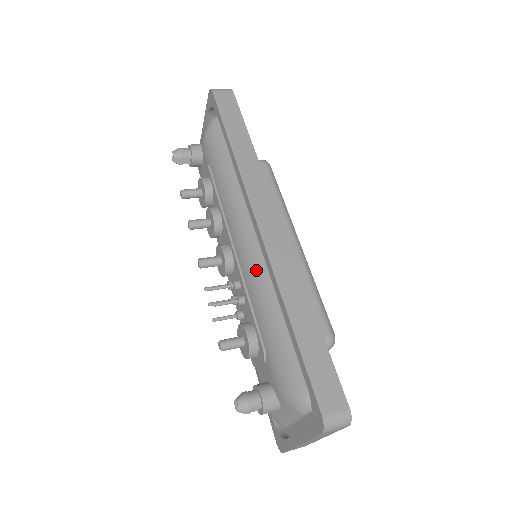
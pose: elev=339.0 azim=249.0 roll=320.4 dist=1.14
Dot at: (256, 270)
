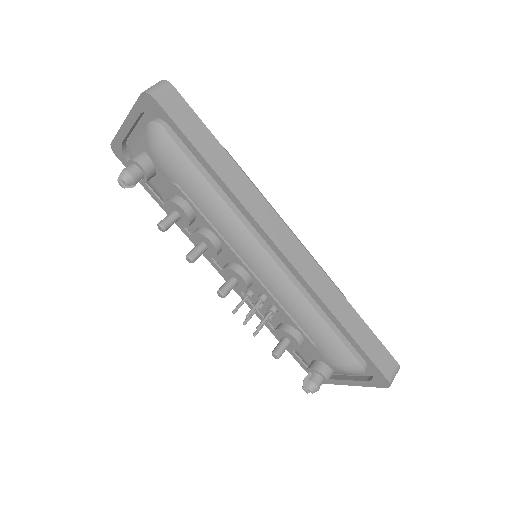
Dot at: (288, 288)
